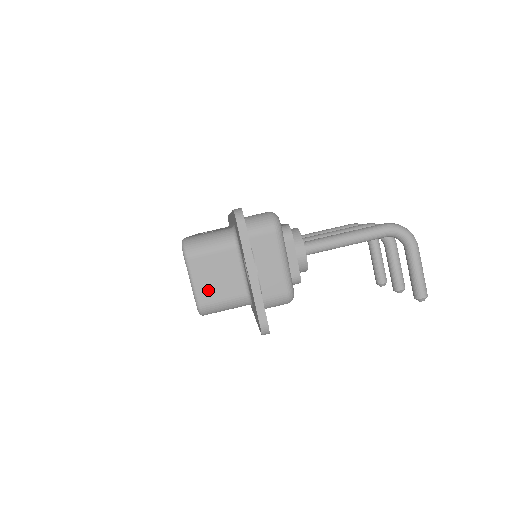
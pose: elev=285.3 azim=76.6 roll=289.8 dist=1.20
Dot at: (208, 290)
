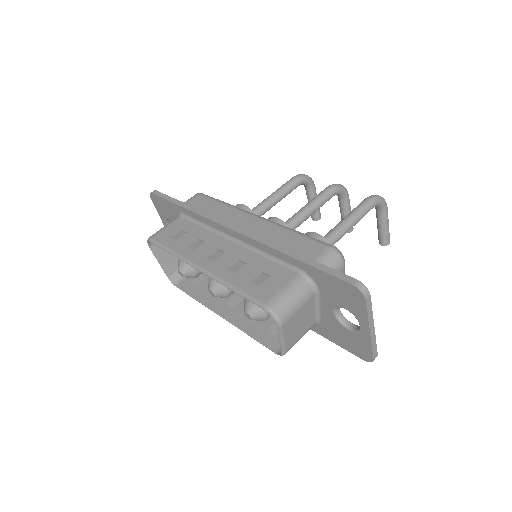
Dot at: (293, 337)
